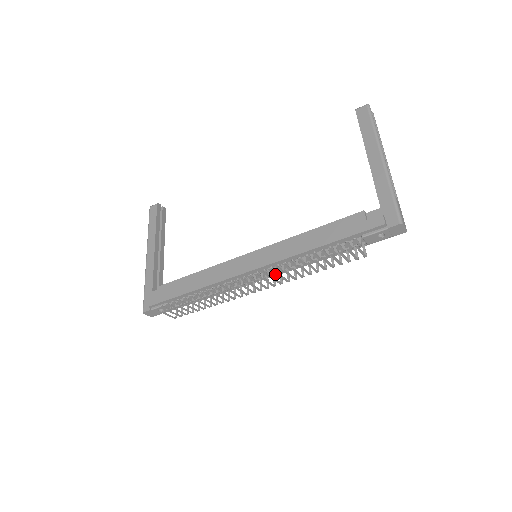
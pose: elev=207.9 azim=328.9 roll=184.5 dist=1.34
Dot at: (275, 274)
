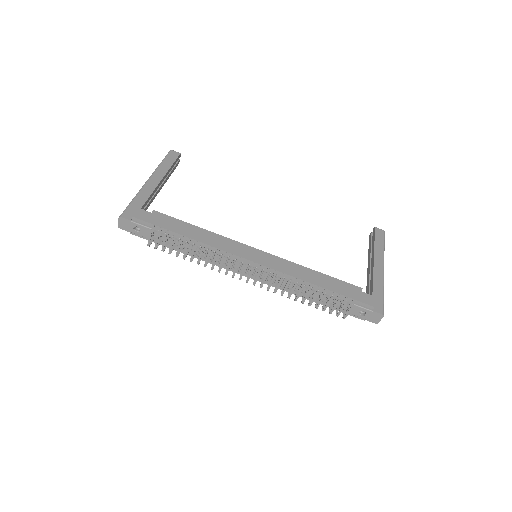
Dot at: (271, 279)
